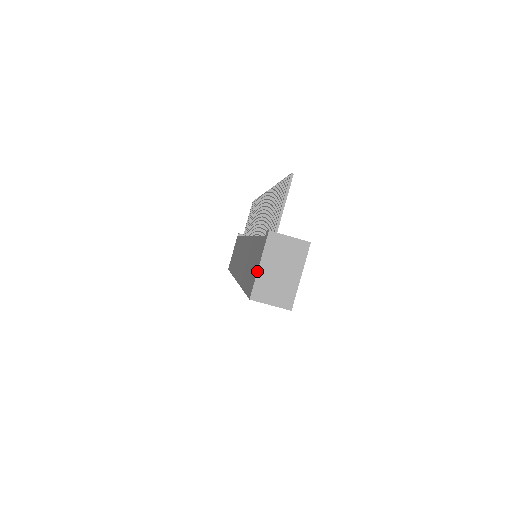
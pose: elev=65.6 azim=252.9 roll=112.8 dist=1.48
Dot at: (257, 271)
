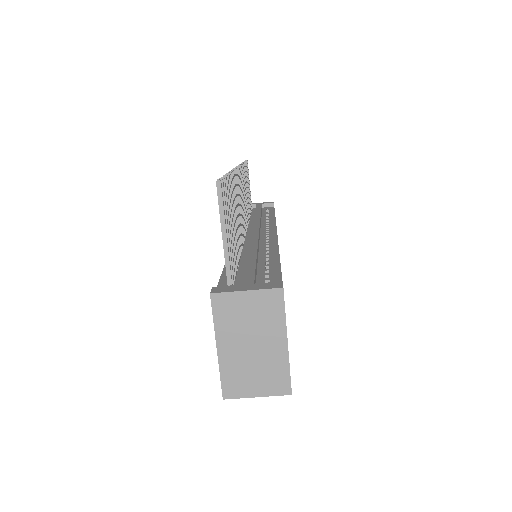
Dot at: occluded
